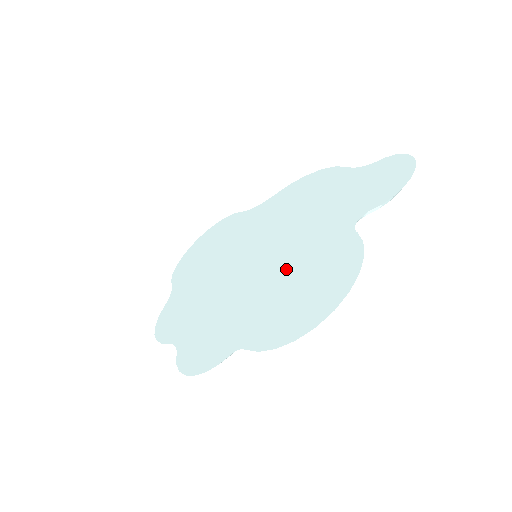
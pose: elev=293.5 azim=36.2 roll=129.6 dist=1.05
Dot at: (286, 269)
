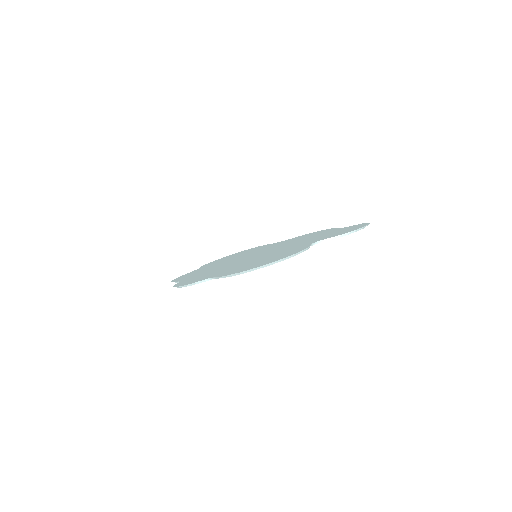
Dot at: (264, 257)
